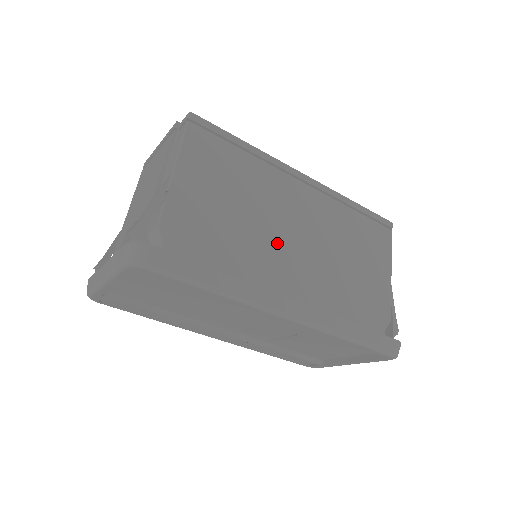
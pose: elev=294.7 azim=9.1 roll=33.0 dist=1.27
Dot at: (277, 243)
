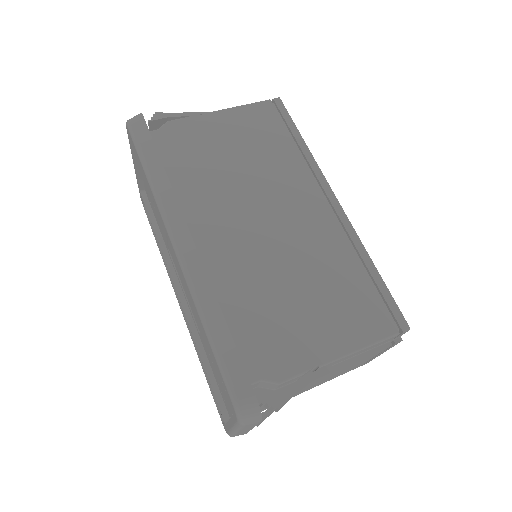
Dot at: (240, 206)
